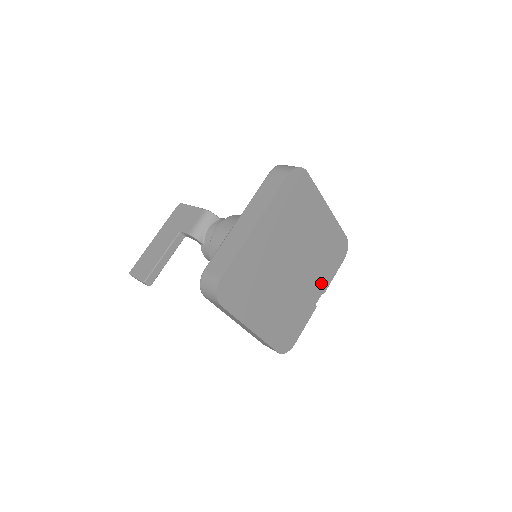
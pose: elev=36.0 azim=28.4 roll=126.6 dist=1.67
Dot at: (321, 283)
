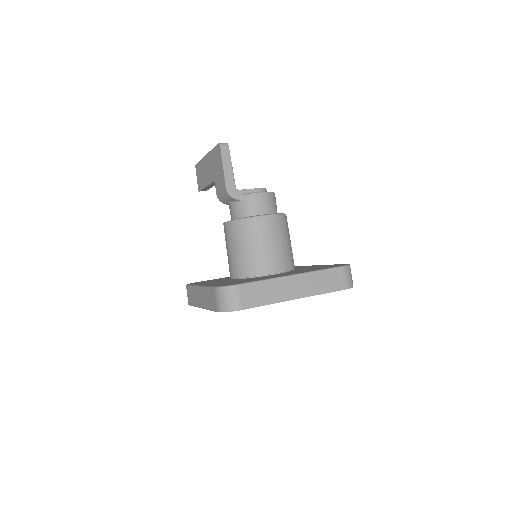
Dot at: occluded
